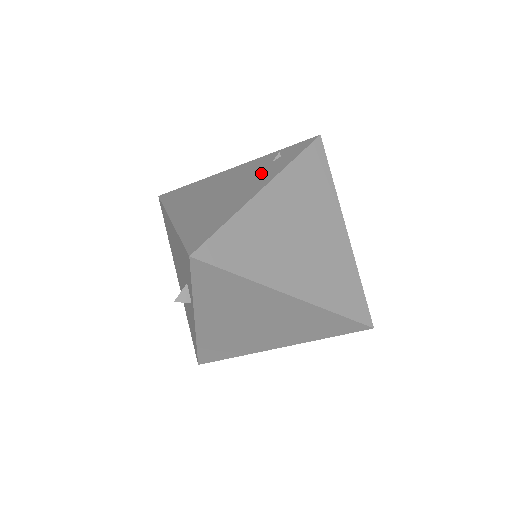
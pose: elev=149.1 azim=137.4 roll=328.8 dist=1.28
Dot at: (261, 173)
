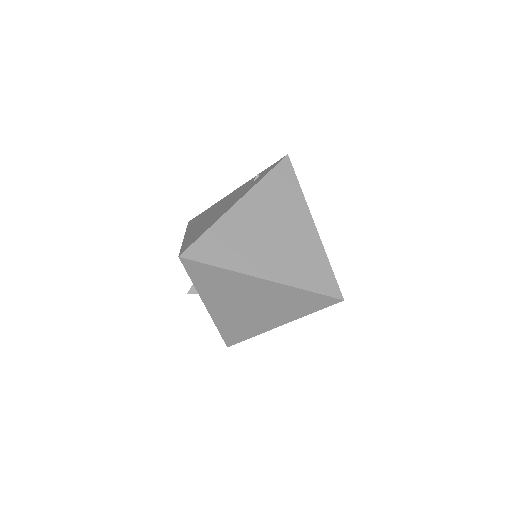
Dot at: (242, 192)
